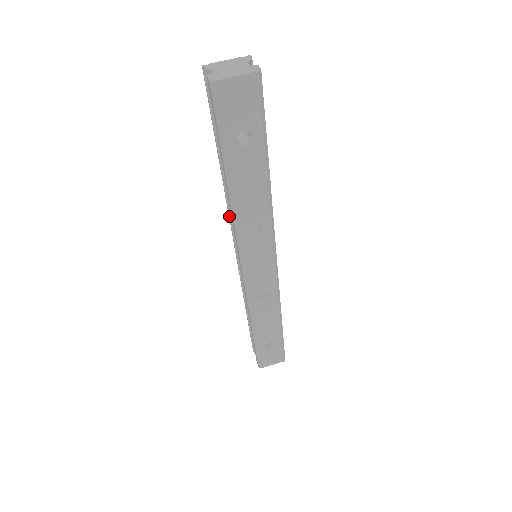
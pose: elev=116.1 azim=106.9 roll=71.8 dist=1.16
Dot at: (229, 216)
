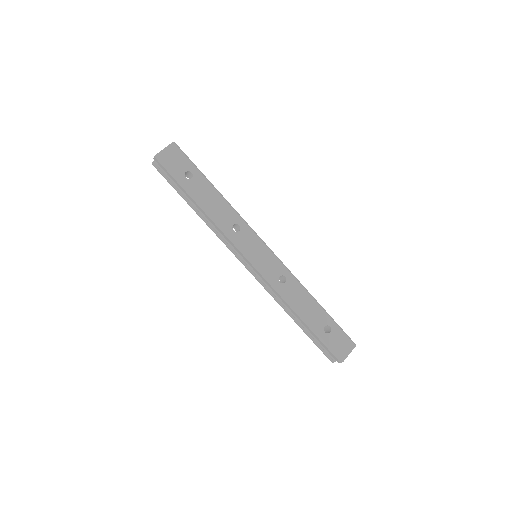
Dot at: (220, 239)
